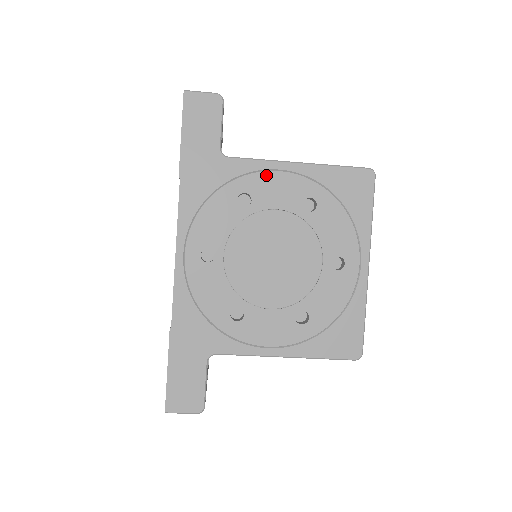
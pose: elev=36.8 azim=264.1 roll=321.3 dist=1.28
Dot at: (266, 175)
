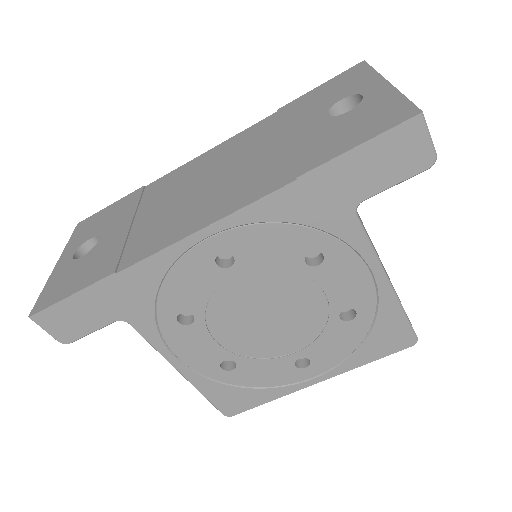
Dot at: (357, 262)
